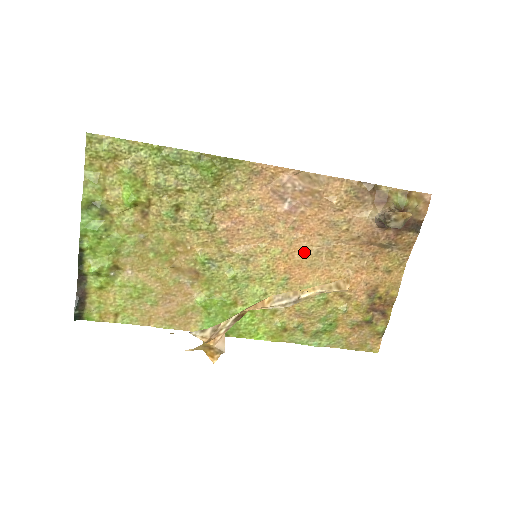
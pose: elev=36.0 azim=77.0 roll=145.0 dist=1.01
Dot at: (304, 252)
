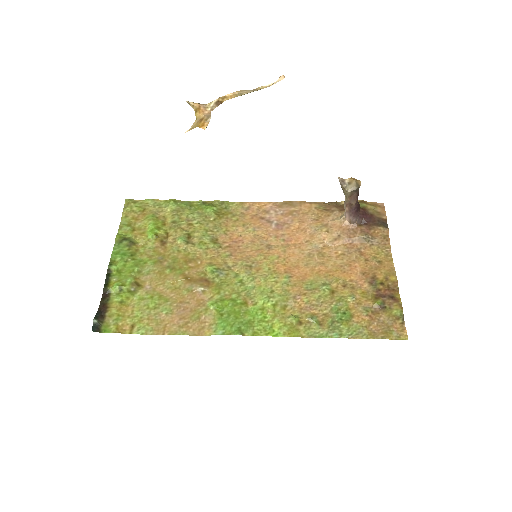
Dot at: (298, 256)
